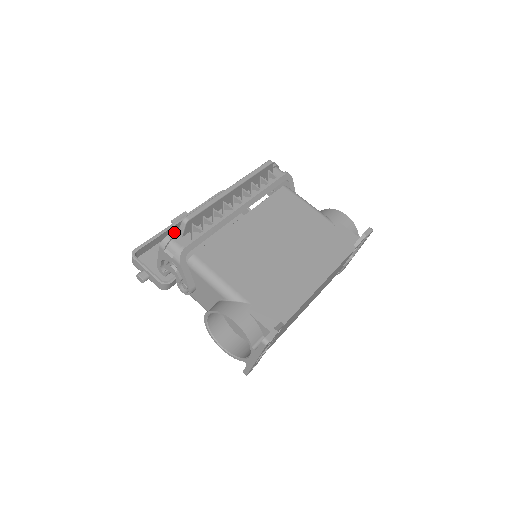
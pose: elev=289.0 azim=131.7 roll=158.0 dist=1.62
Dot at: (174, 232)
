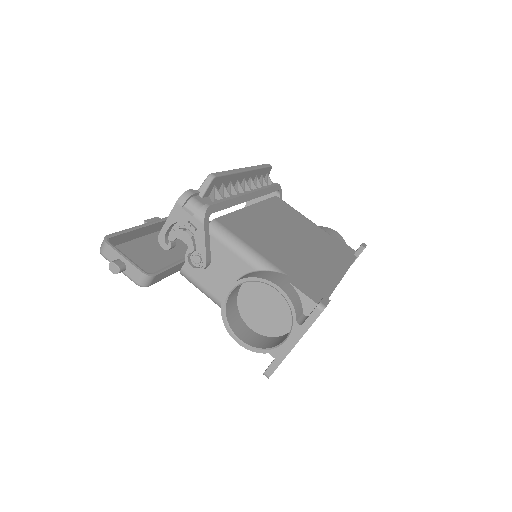
Dot at: (194, 190)
